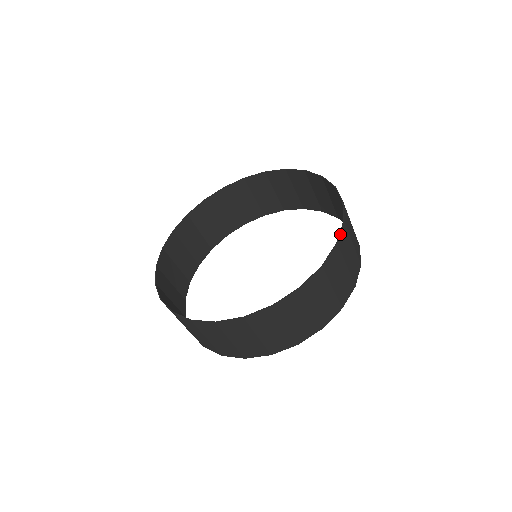
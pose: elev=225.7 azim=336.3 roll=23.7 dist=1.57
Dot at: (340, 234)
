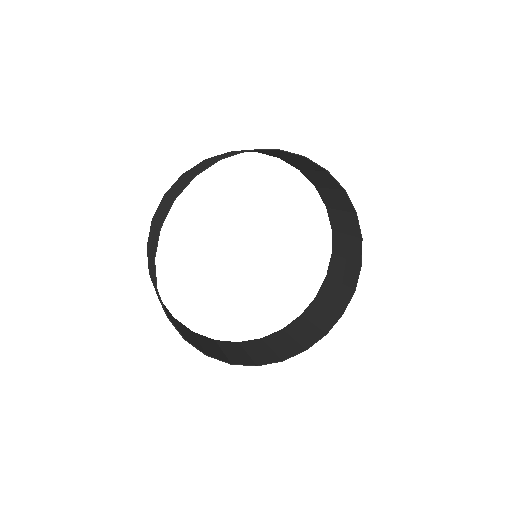
Dot at: occluded
